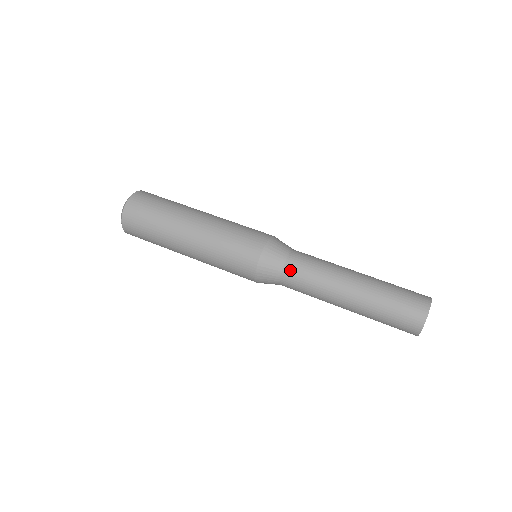
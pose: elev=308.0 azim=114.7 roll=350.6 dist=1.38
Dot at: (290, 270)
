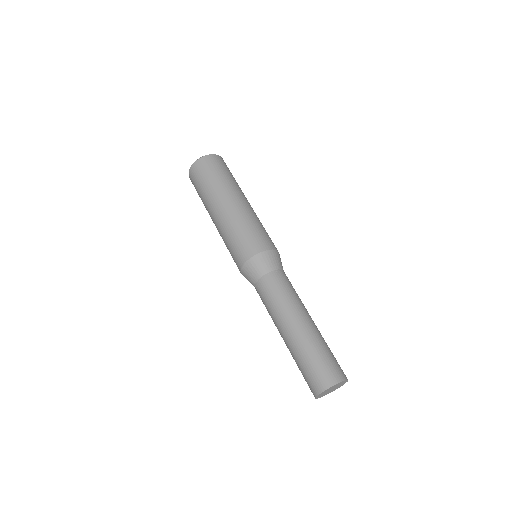
Dot at: (267, 280)
